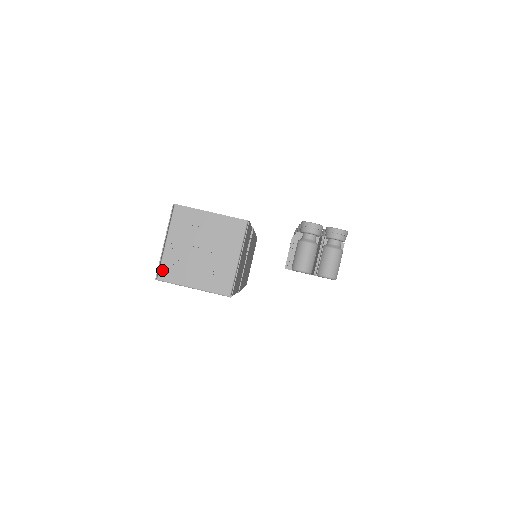
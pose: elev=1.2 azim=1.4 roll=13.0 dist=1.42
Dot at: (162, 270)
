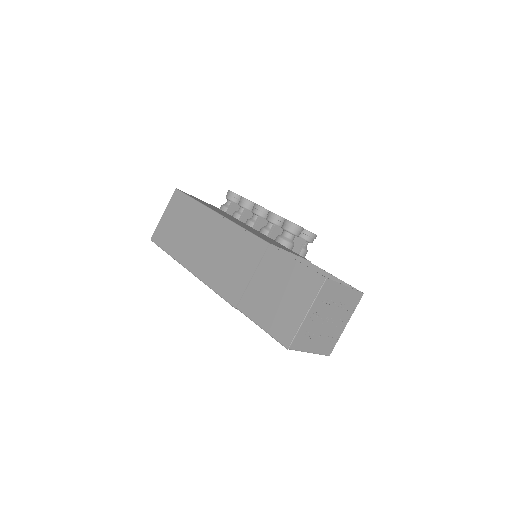
Dot at: (295, 340)
